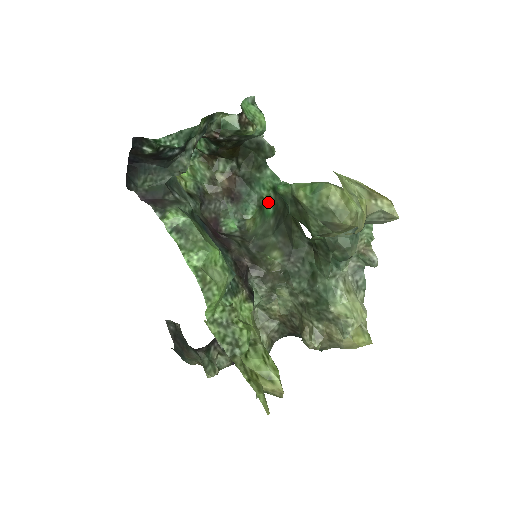
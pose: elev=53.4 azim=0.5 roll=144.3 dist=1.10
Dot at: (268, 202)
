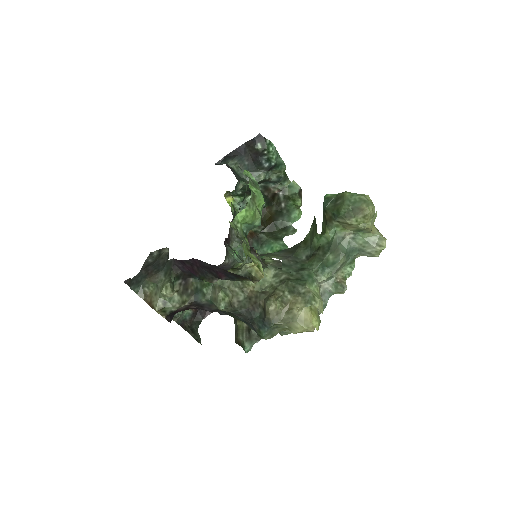
Dot at: occluded
